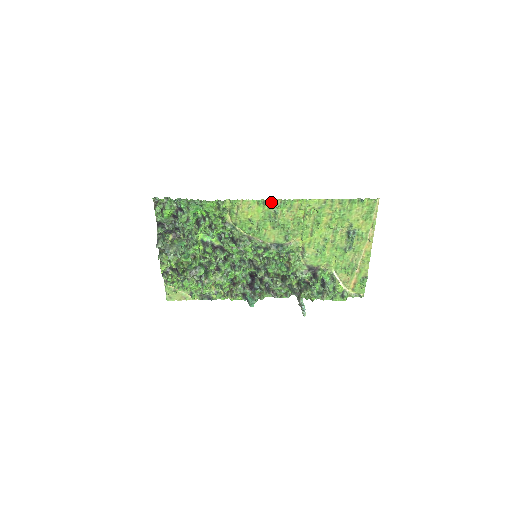
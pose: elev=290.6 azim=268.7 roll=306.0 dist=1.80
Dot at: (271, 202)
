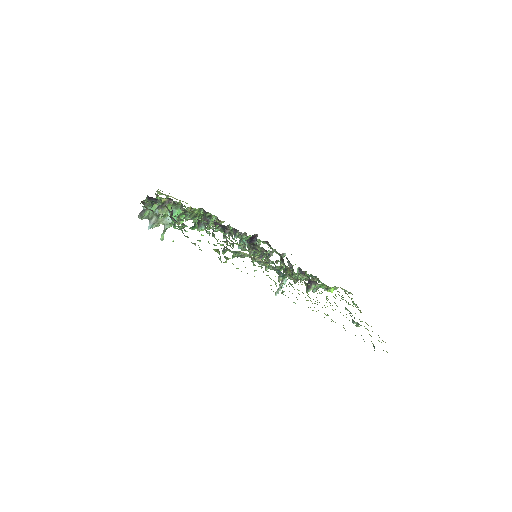
Dot at: occluded
